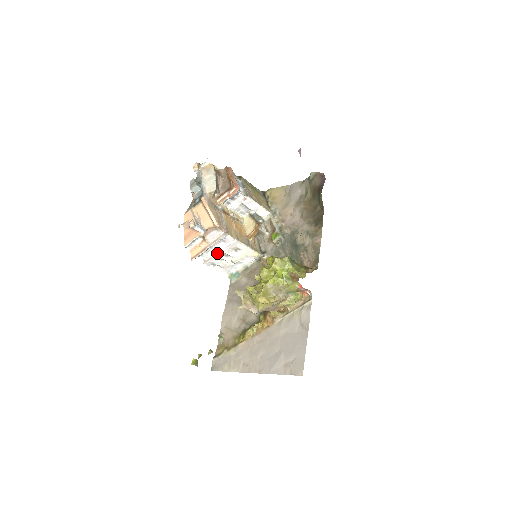
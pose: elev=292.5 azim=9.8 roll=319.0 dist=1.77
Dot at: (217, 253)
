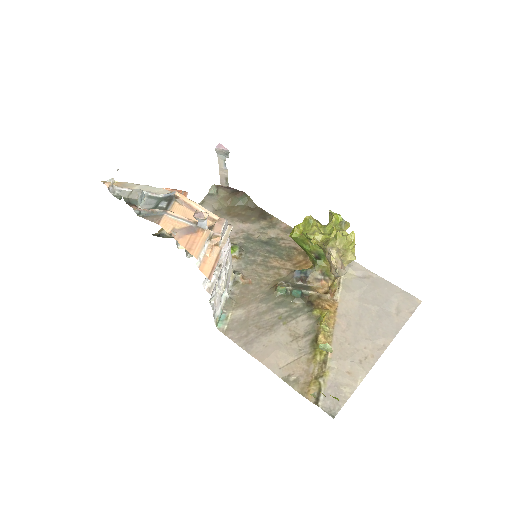
Dot at: (219, 269)
